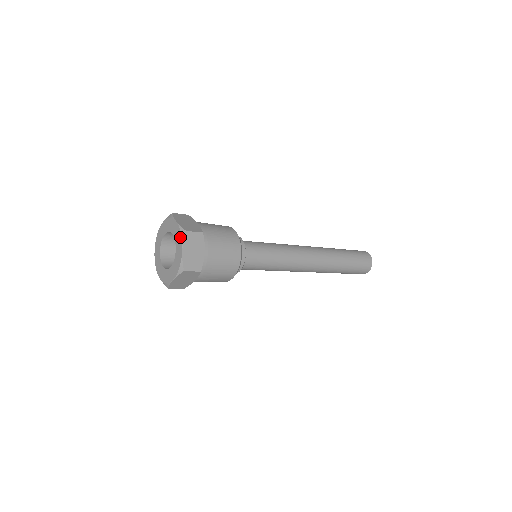
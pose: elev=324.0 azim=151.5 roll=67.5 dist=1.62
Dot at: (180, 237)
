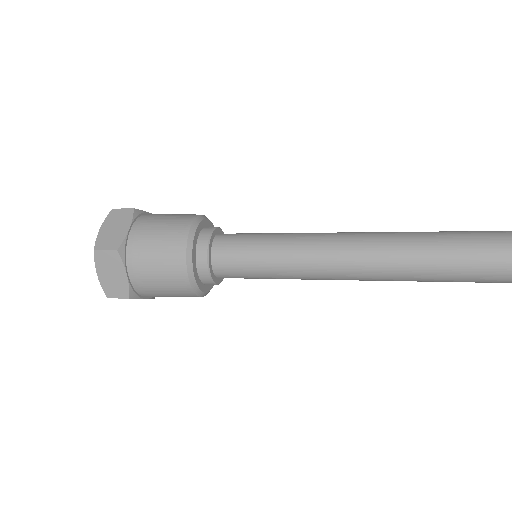
Dot at: occluded
